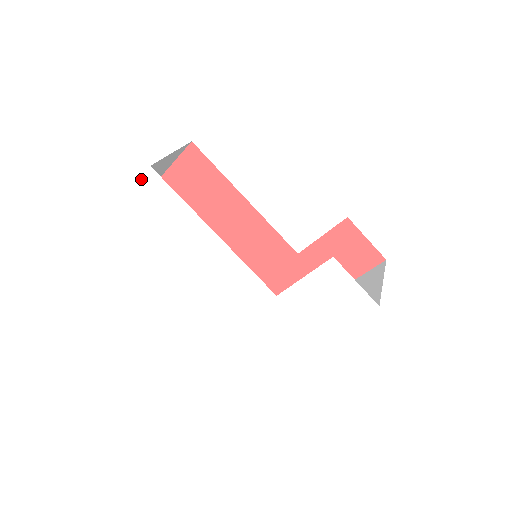
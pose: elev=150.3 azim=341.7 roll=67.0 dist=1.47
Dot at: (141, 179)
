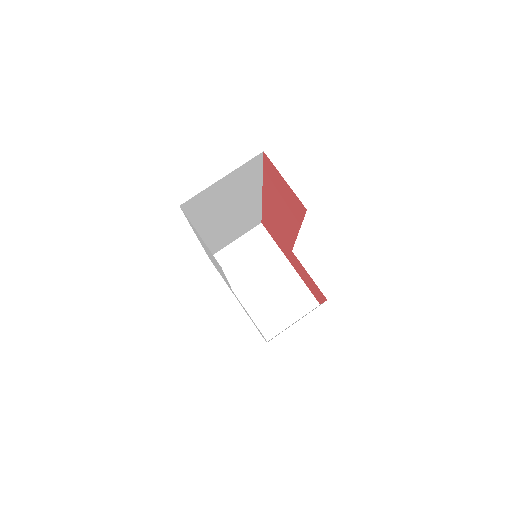
Dot at: occluded
